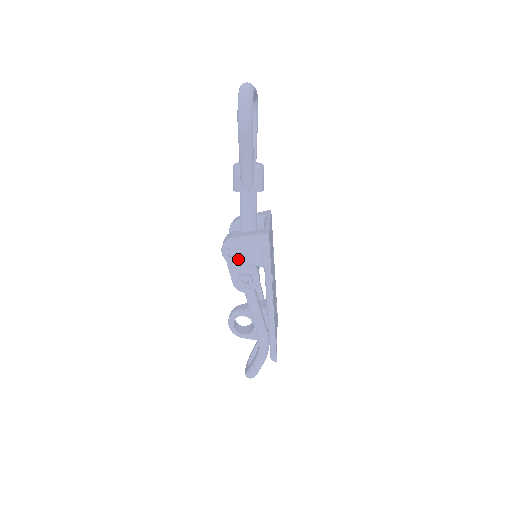
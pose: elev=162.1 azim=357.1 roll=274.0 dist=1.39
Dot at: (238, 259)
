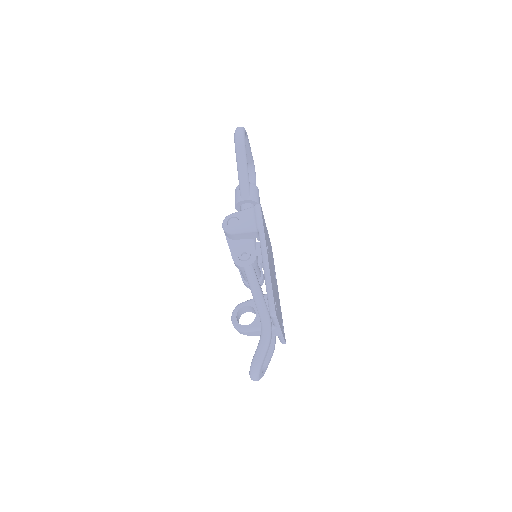
Dot at: (236, 227)
